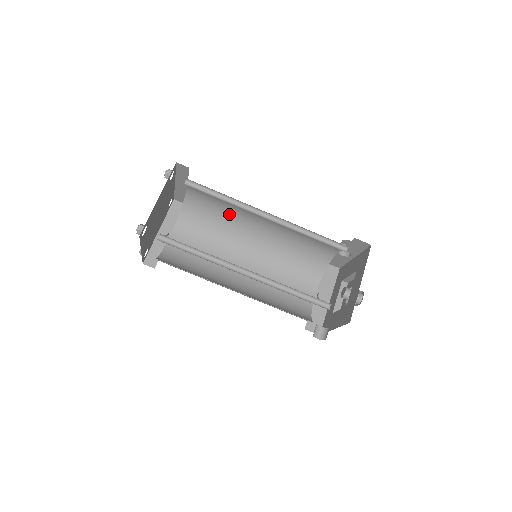
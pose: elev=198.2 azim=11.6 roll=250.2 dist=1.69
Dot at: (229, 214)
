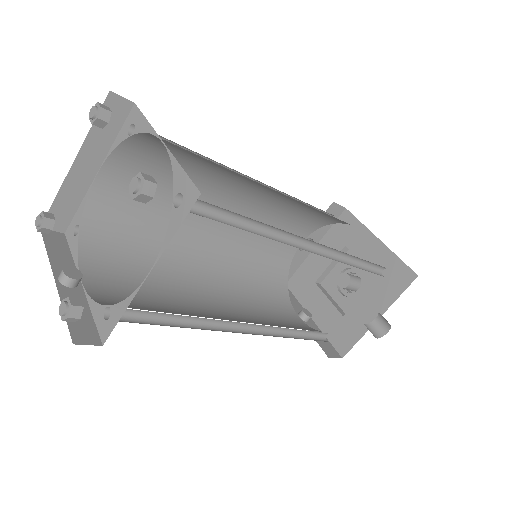
Dot at: (166, 221)
